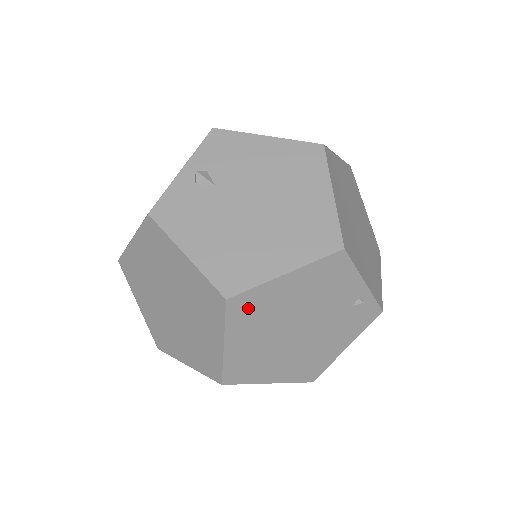
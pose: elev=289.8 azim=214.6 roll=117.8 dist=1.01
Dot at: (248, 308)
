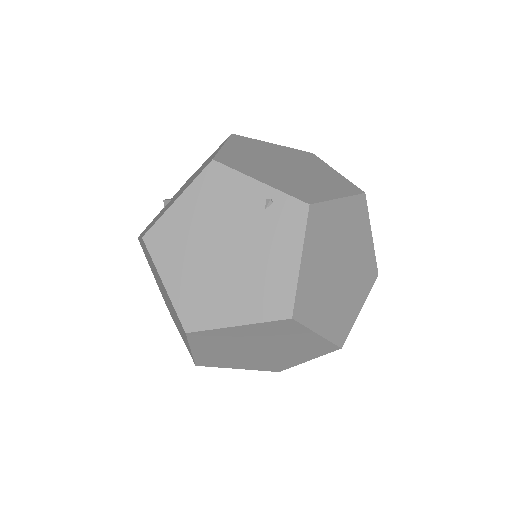
Dot at: (164, 241)
